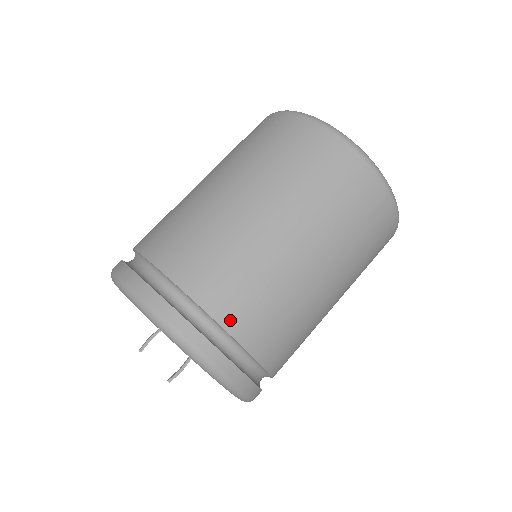
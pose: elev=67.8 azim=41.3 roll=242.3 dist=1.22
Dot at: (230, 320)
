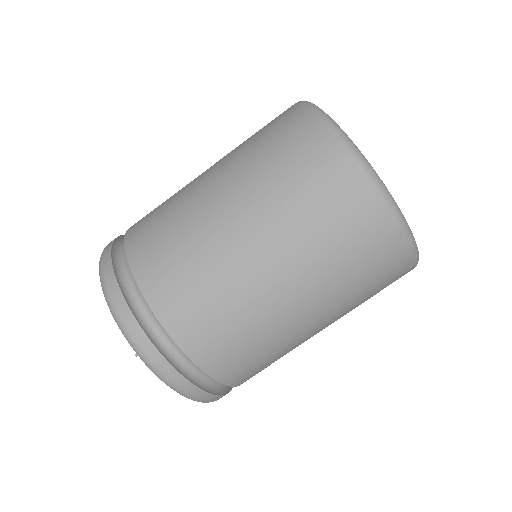
Dot at: (147, 283)
